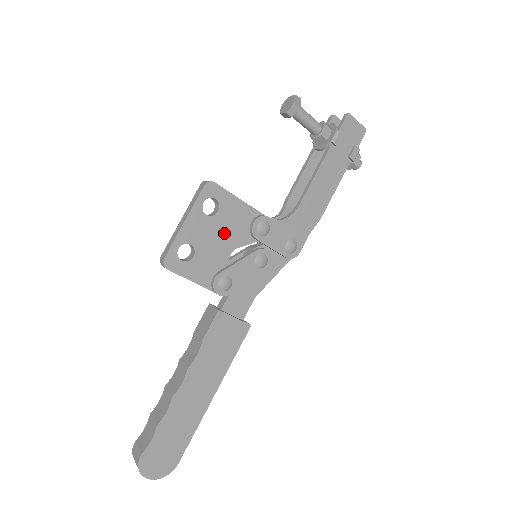
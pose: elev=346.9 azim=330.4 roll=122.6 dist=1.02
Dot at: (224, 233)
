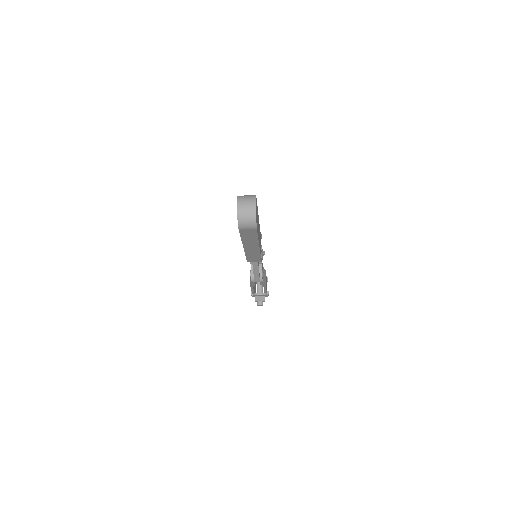
Dot at: occluded
